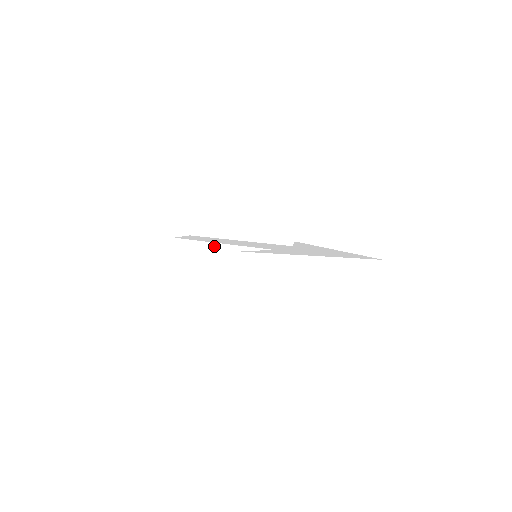
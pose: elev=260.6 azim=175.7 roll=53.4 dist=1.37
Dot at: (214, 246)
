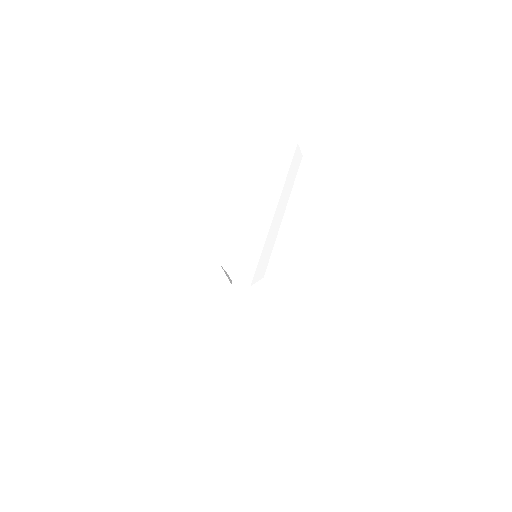
Dot at: (260, 208)
